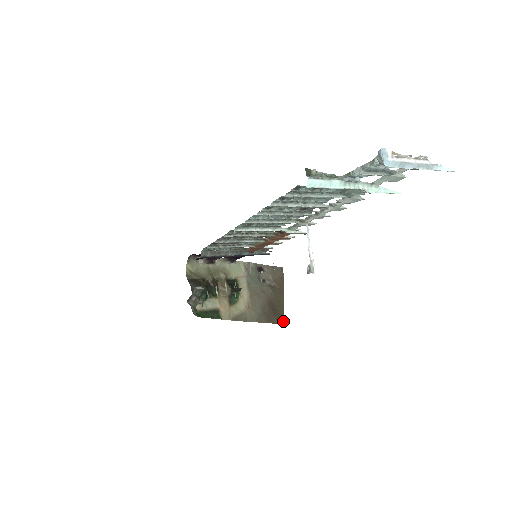
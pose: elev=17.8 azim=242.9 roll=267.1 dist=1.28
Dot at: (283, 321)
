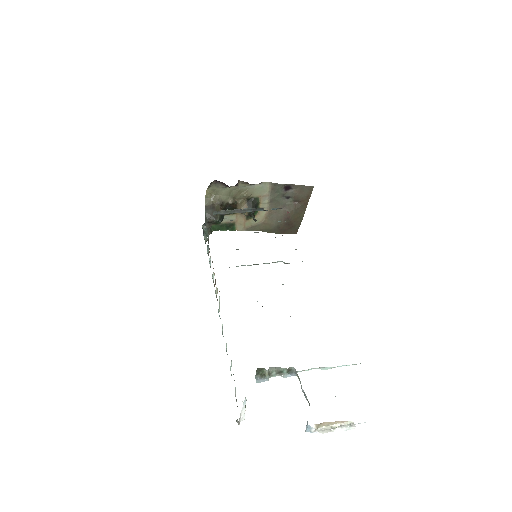
Dot at: (297, 231)
